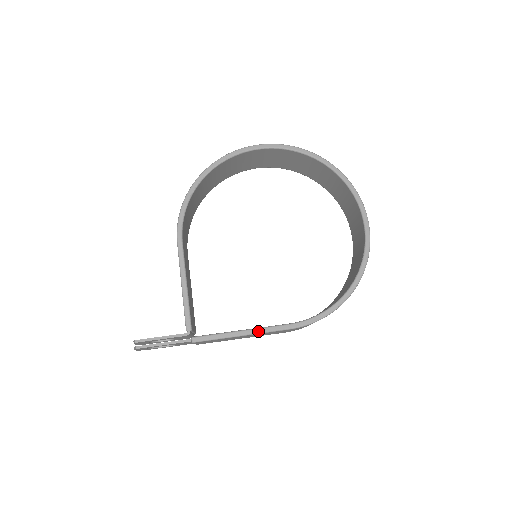
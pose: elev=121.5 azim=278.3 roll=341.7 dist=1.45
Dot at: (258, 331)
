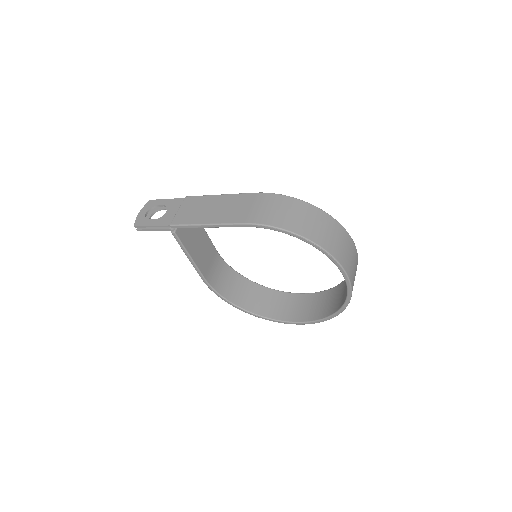
Dot at: (232, 195)
